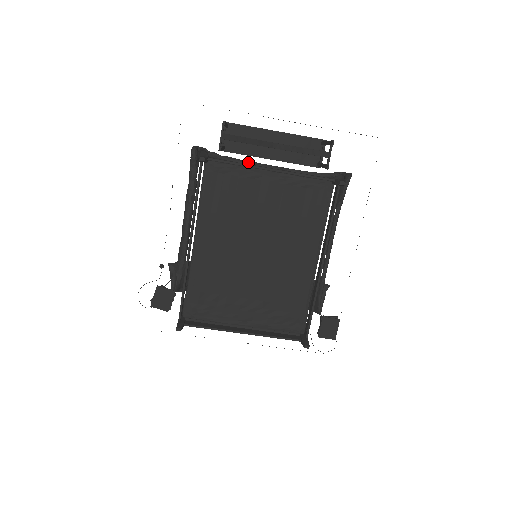
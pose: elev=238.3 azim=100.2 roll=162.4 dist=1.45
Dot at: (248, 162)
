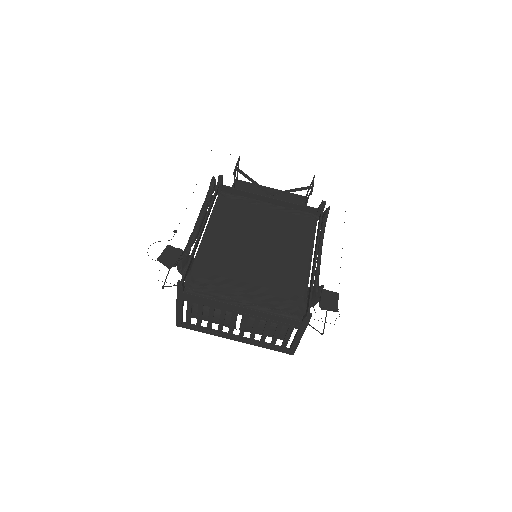
Dot at: (252, 197)
